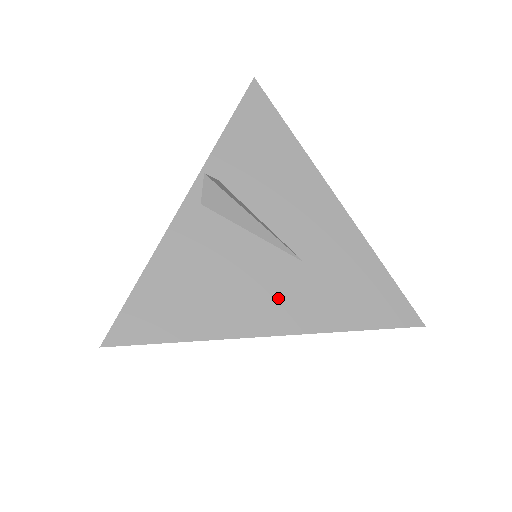
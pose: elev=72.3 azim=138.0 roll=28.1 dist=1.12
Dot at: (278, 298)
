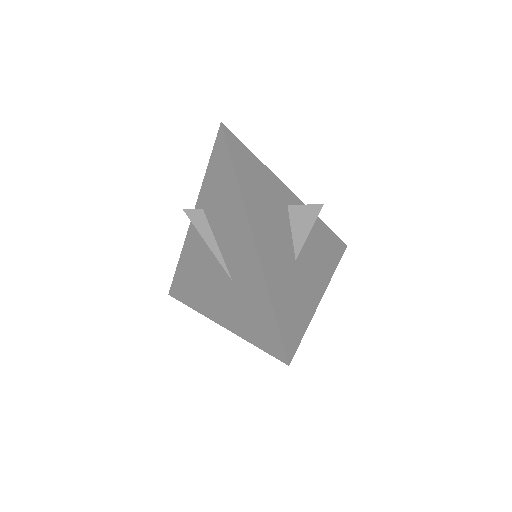
Dot at: (220, 300)
